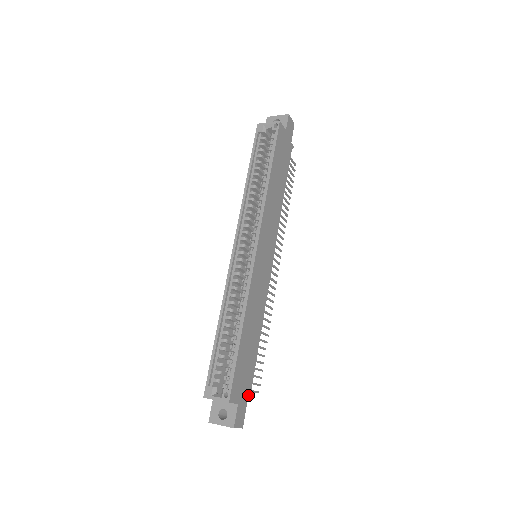
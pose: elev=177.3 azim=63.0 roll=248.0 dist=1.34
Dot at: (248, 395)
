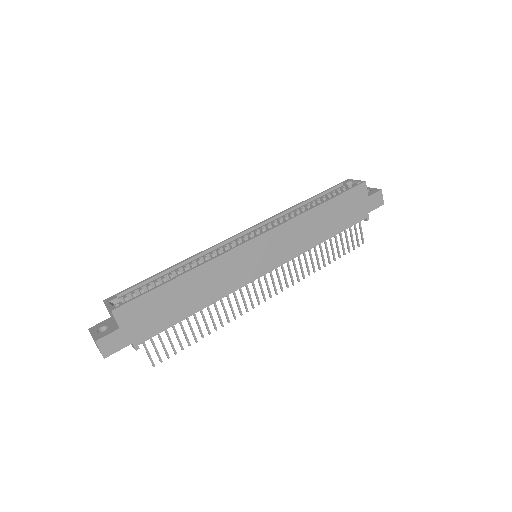
Dot at: (138, 340)
